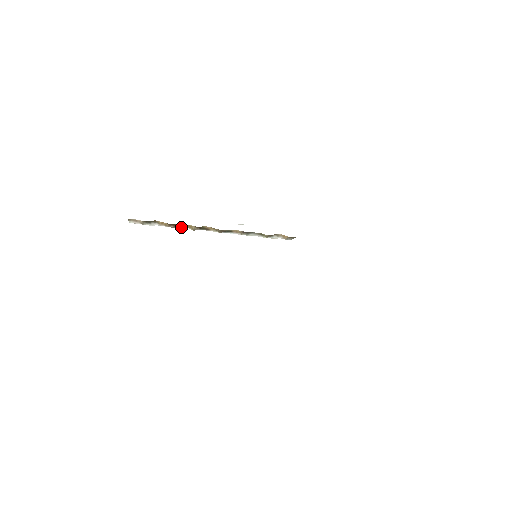
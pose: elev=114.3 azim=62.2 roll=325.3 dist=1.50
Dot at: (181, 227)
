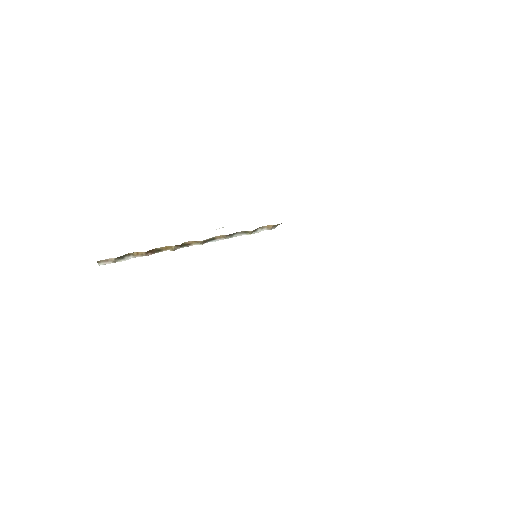
Dot at: (159, 251)
